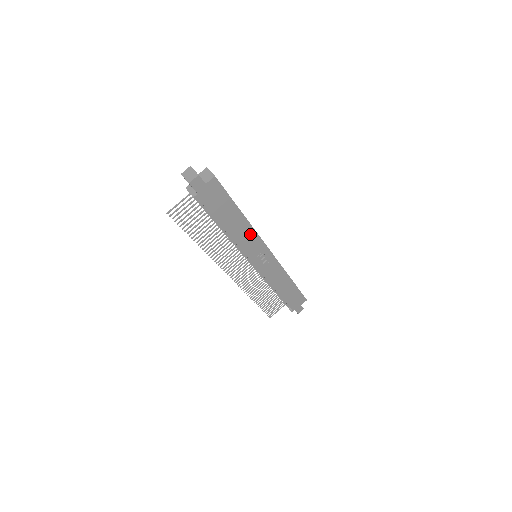
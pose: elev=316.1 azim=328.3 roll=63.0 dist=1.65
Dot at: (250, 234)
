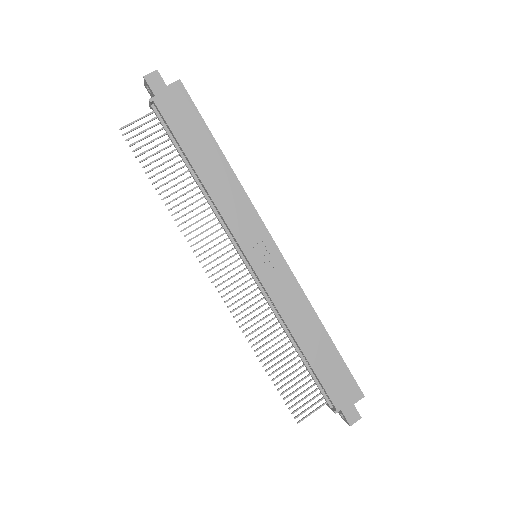
Dot at: (237, 195)
